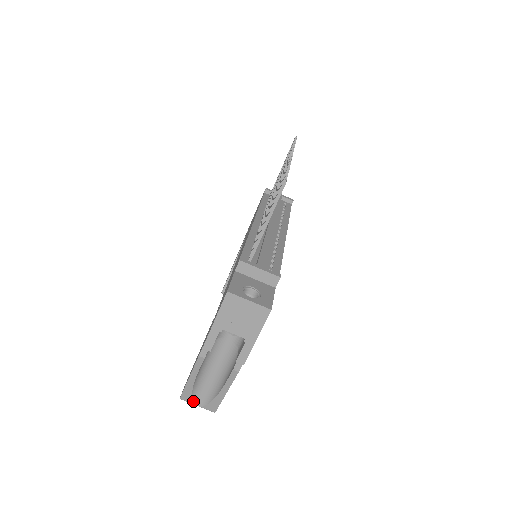
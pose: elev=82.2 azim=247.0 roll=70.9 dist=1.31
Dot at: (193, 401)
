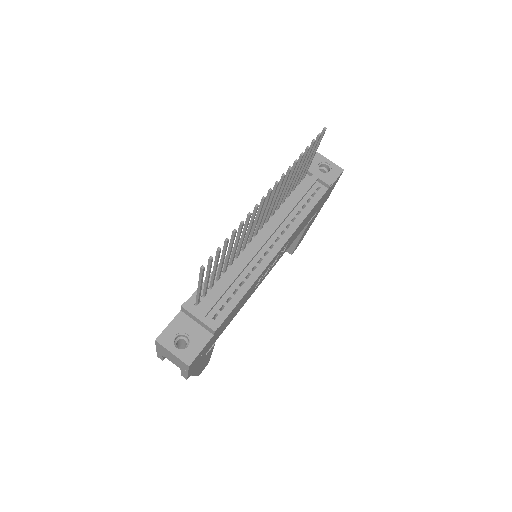
Dot at: occluded
